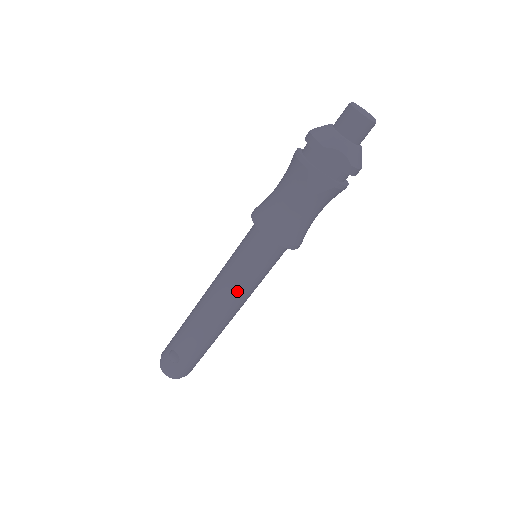
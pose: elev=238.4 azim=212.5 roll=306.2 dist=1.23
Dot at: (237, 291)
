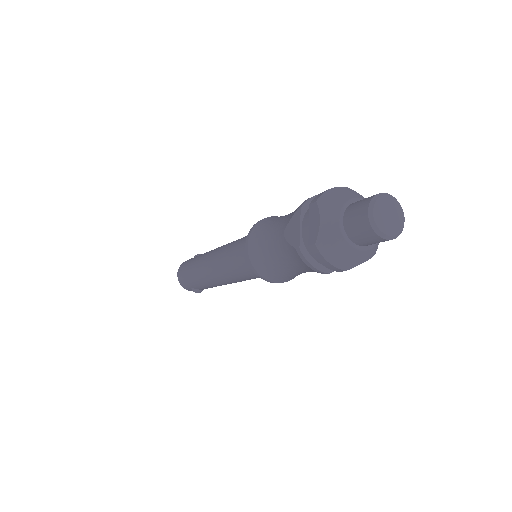
Dot at: occluded
